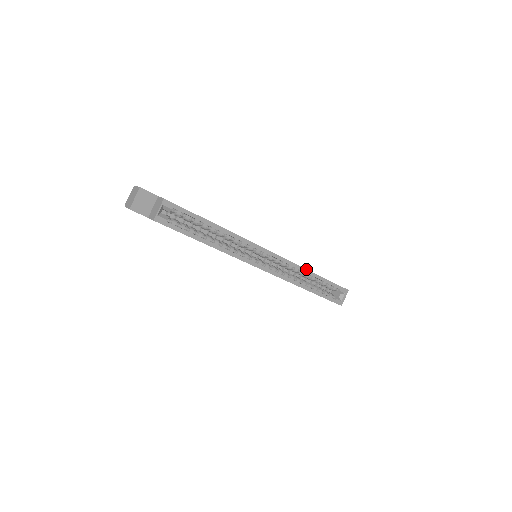
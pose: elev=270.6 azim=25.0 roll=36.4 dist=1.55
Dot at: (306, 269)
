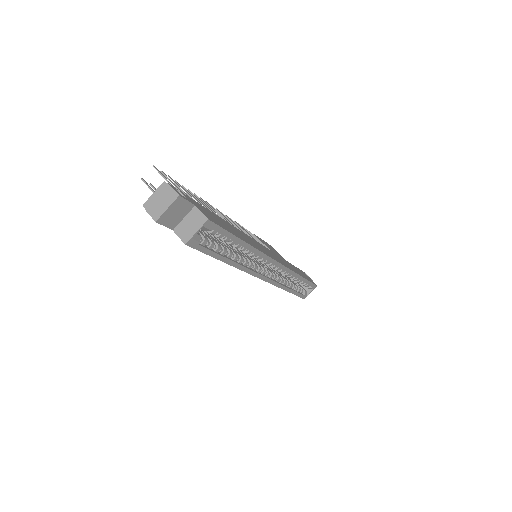
Dot at: (297, 274)
